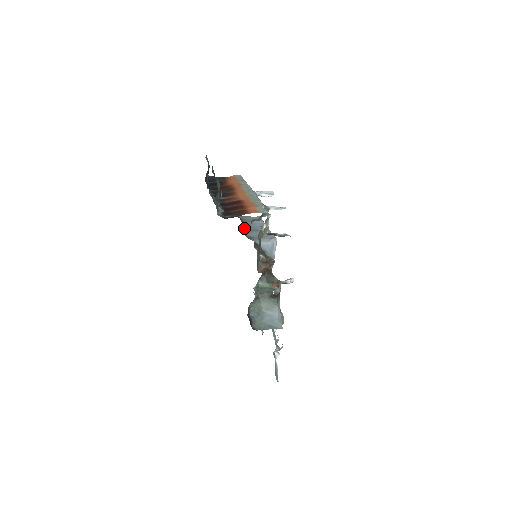
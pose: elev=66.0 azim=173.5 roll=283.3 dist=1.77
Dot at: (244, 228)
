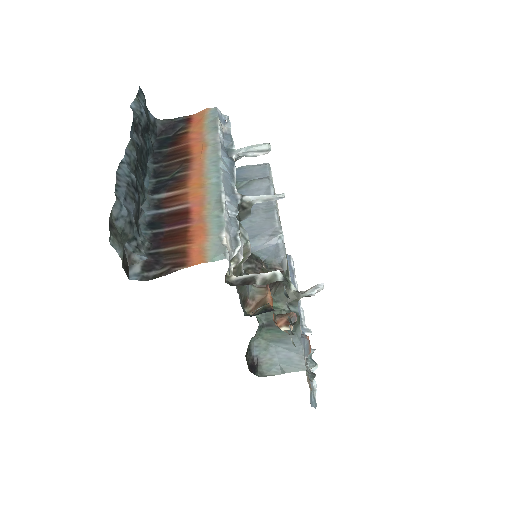
Dot at: occluded
